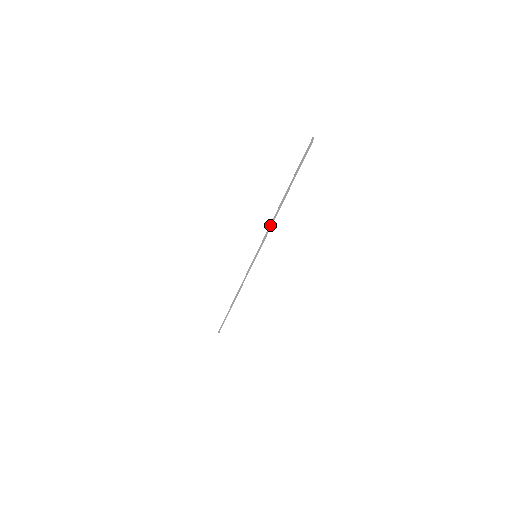
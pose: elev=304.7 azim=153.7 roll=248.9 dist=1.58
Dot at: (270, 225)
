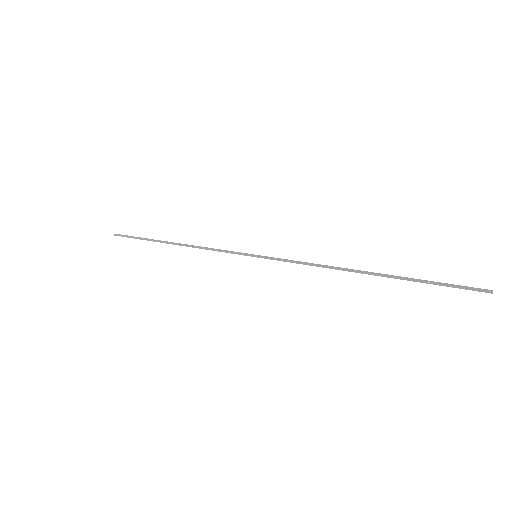
Dot at: (315, 265)
